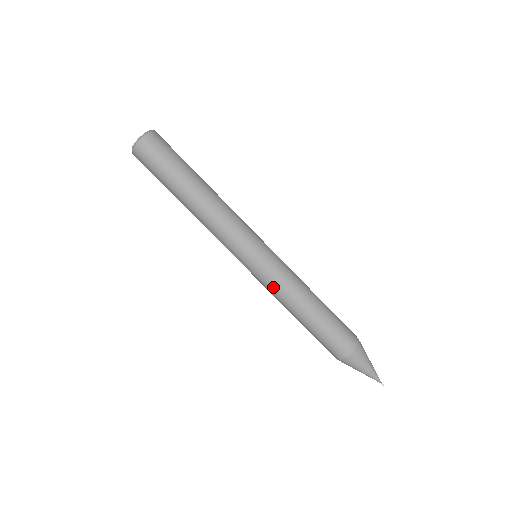
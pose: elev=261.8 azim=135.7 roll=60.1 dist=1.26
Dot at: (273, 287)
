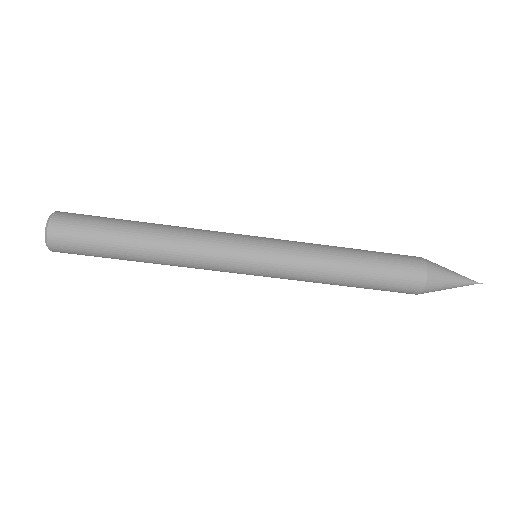
Dot at: (296, 278)
